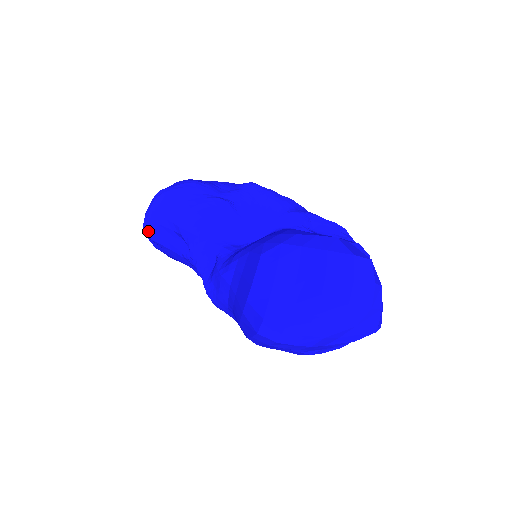
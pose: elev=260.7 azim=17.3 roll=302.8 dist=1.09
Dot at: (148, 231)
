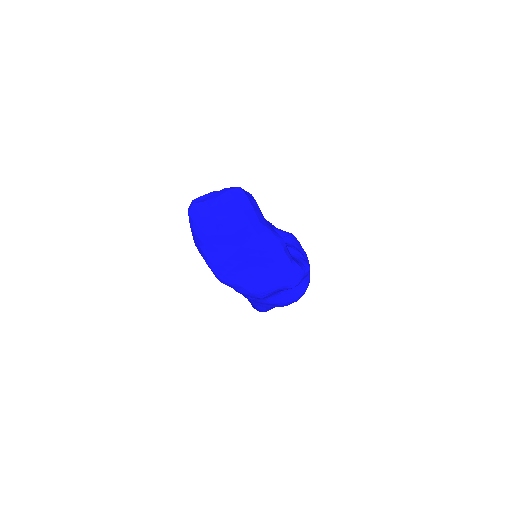
Dot at: occluded
